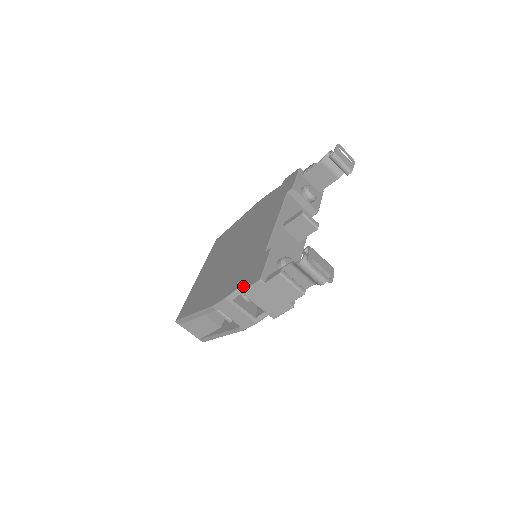
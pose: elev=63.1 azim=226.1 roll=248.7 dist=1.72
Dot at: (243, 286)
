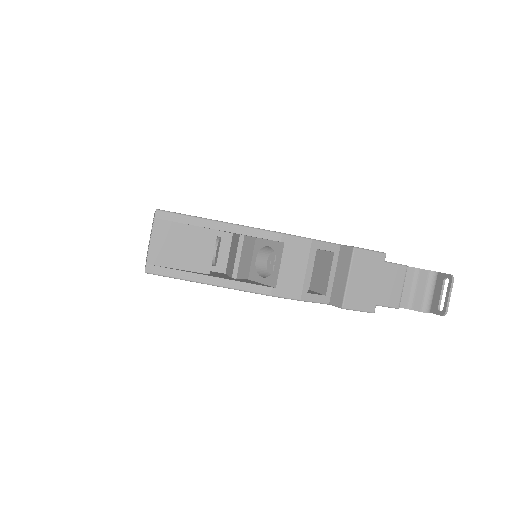
Dot at: occluded
